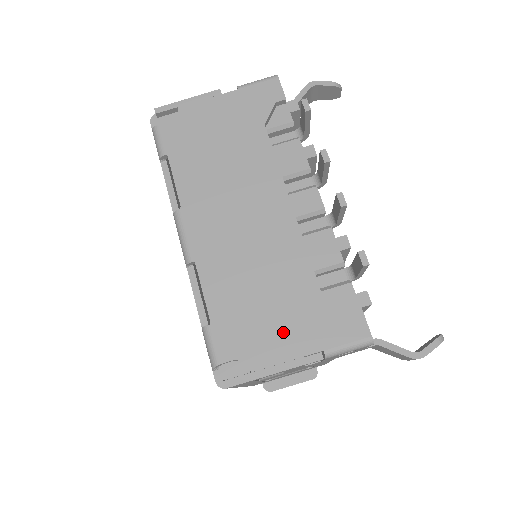
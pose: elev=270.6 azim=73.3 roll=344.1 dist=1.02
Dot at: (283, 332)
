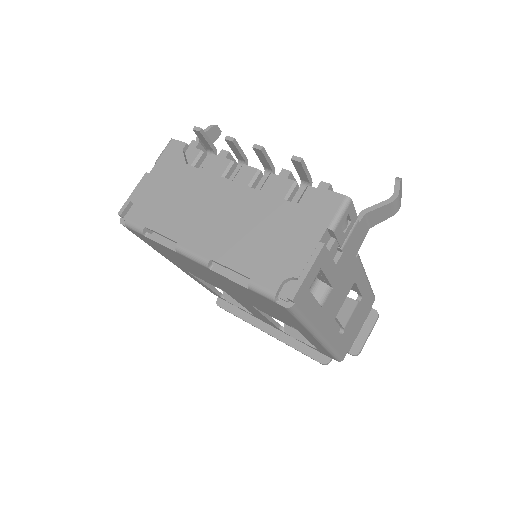
Dot at: (295, 242)
